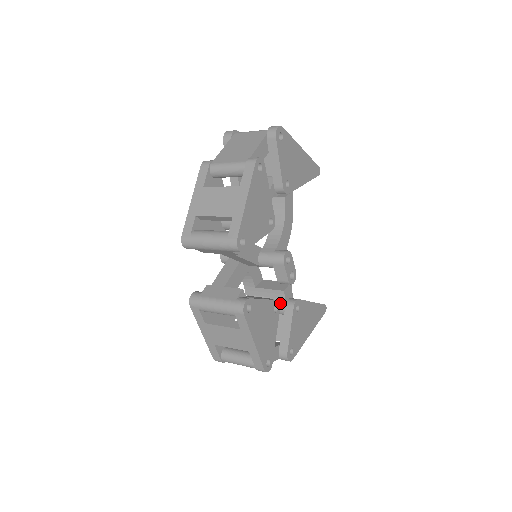
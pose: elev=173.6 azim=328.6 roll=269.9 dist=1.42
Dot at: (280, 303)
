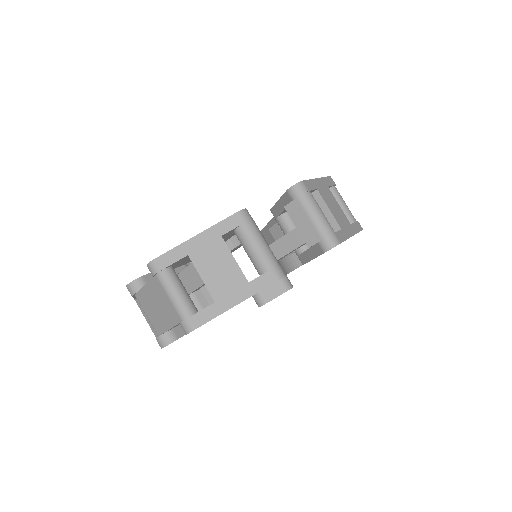
Dot at: (207, 301)
